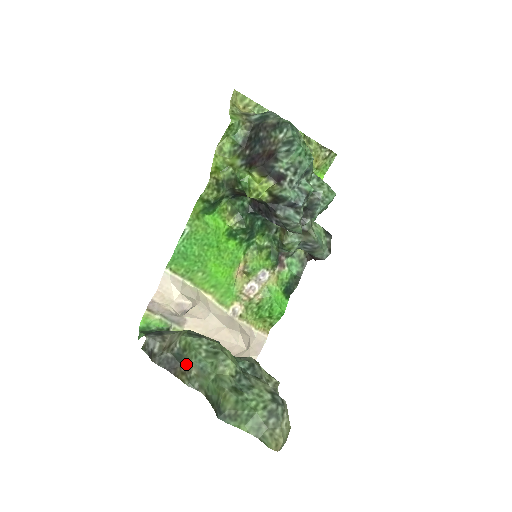
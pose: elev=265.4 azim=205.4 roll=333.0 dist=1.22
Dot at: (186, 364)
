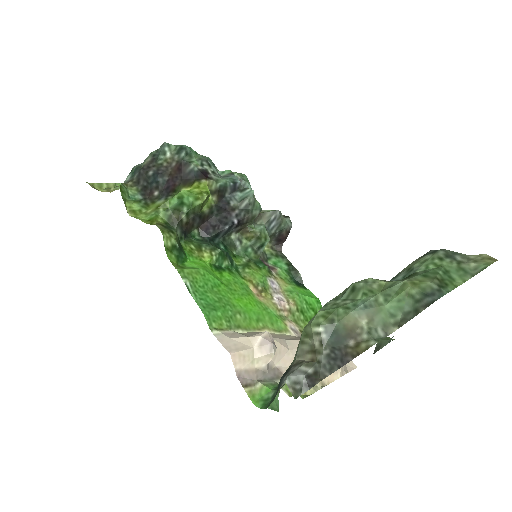
Dot at: (349, 332)
